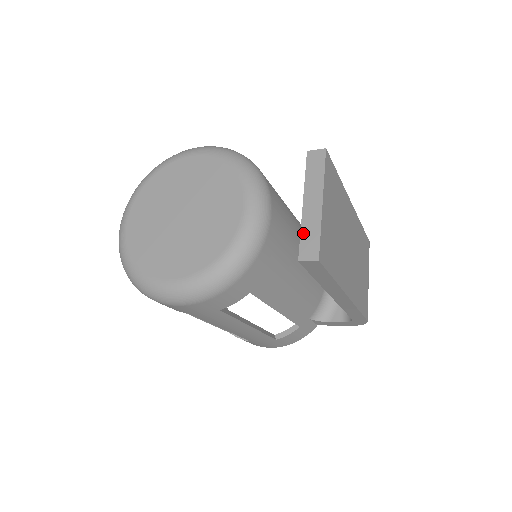
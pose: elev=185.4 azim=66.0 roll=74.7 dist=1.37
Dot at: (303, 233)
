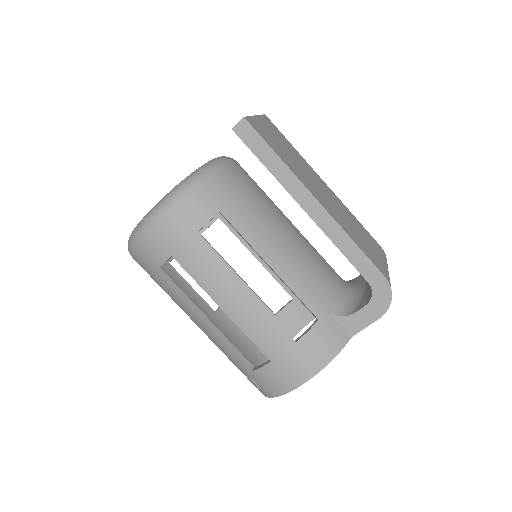
Dot at: occluded
